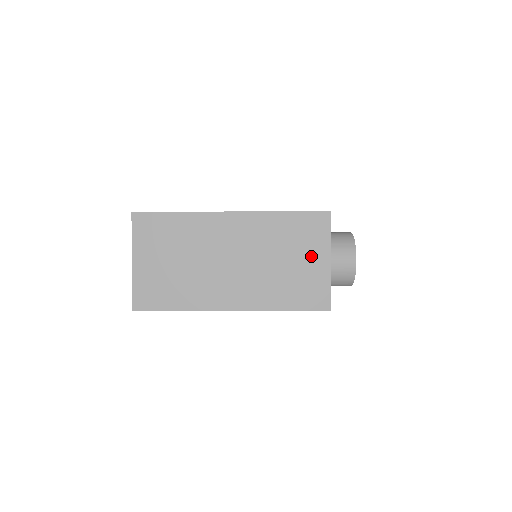
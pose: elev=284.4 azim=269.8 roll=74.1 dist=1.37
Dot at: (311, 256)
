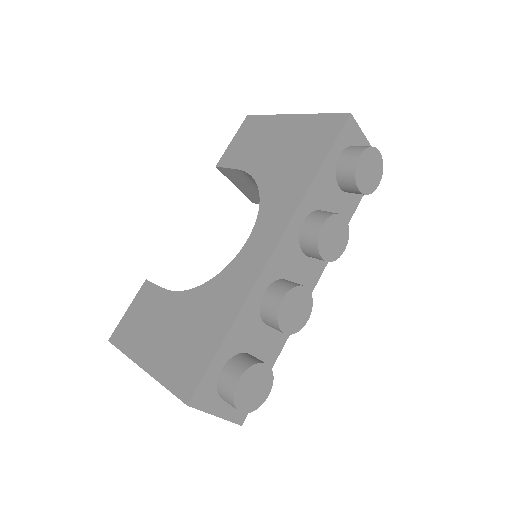
Dot at: occluded
